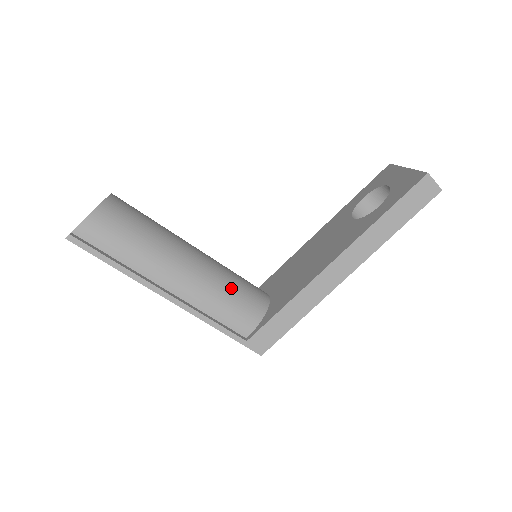
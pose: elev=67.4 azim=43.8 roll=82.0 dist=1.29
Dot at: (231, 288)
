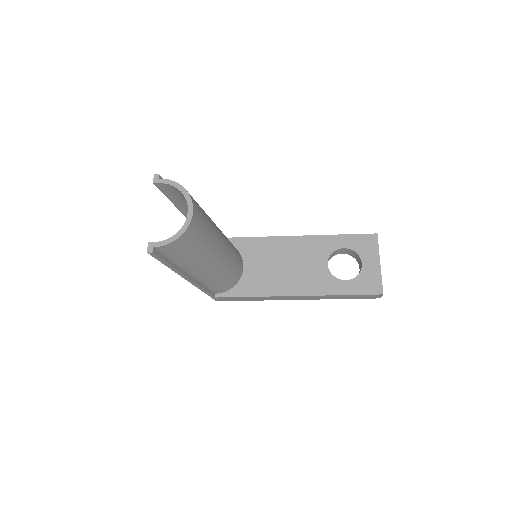
Dot at: (228, 273)
